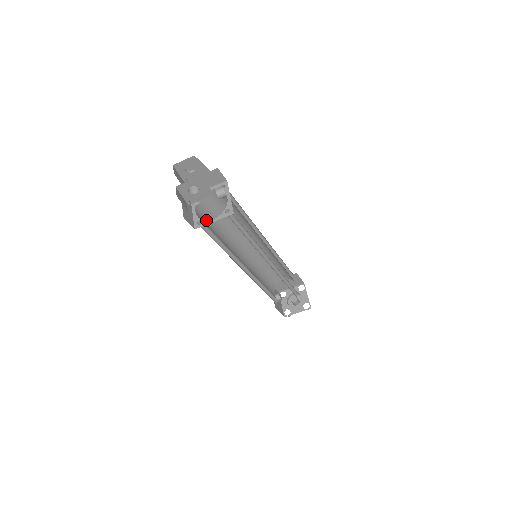
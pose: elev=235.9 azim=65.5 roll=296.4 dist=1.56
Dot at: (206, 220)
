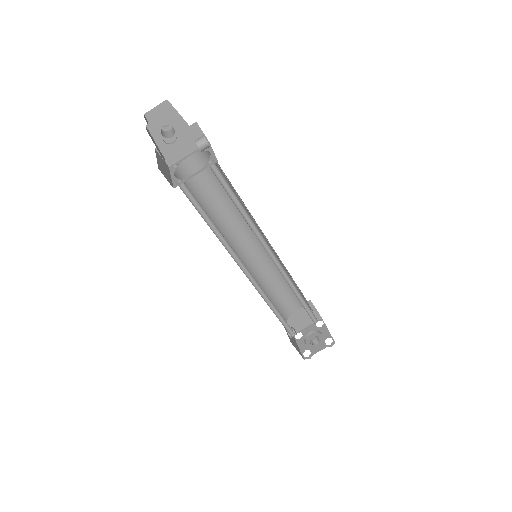
Dot at: (187, 177)
